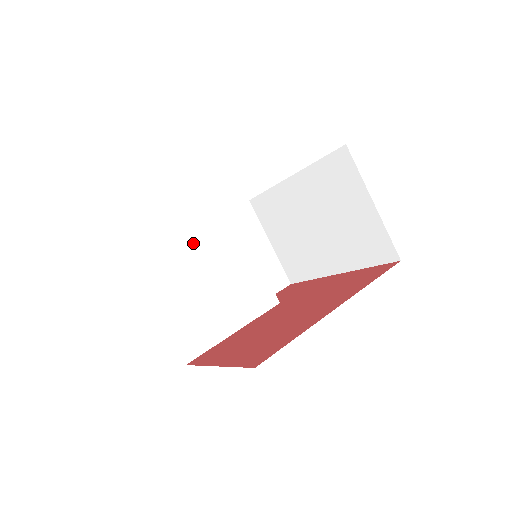
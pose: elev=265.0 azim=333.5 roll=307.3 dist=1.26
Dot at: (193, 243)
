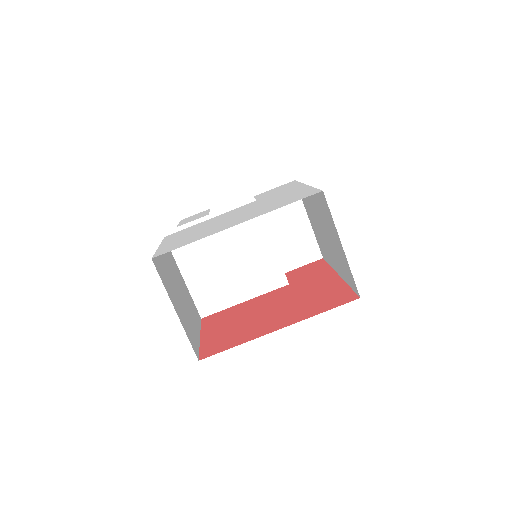
Dot at: occluded
